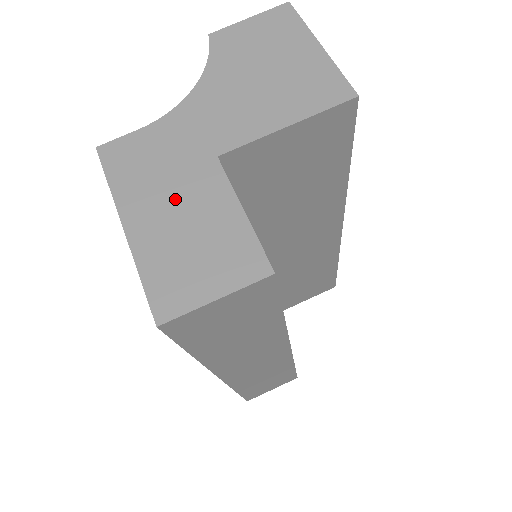
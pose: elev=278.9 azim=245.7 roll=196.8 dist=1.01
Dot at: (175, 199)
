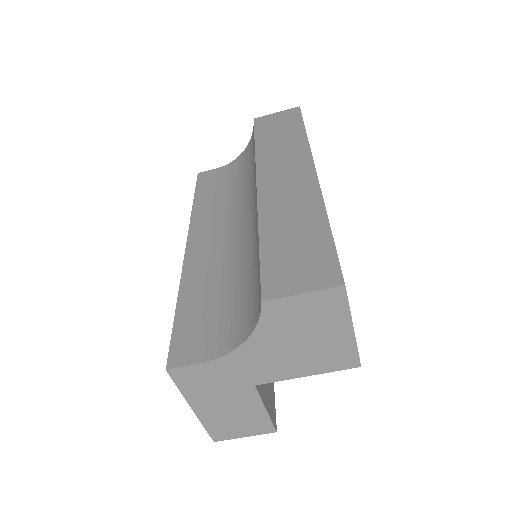
Dot at: (225, 402)
